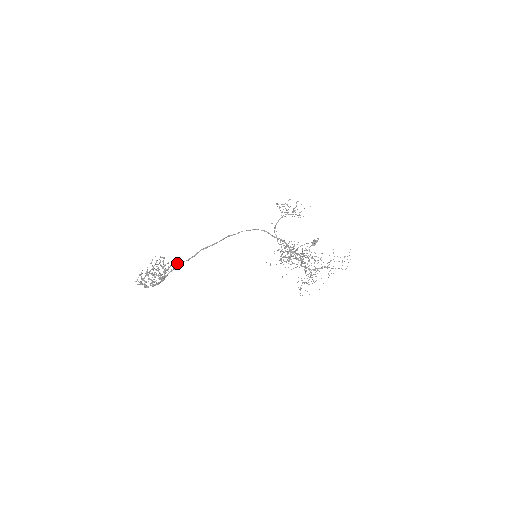
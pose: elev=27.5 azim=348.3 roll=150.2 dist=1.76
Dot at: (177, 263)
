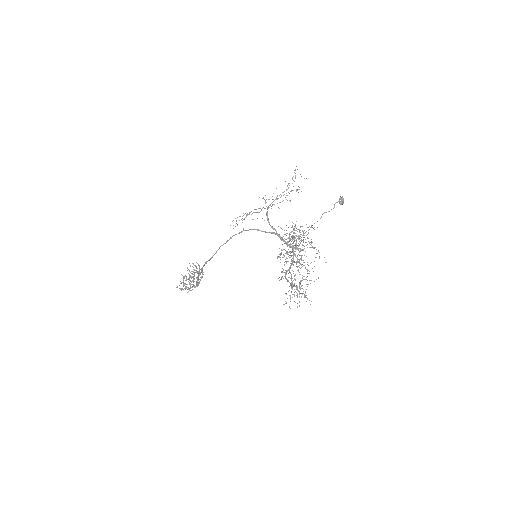
Dot at: occluded
